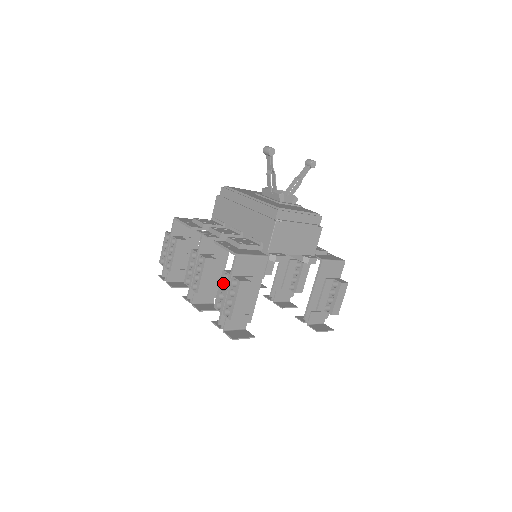
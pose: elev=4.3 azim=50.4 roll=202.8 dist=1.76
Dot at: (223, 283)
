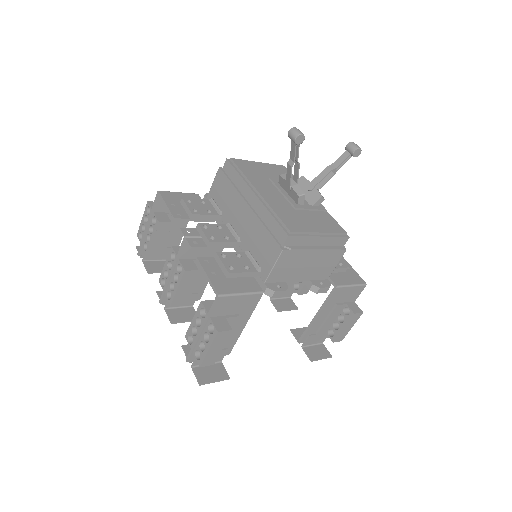
Dot at: (199, 316)
